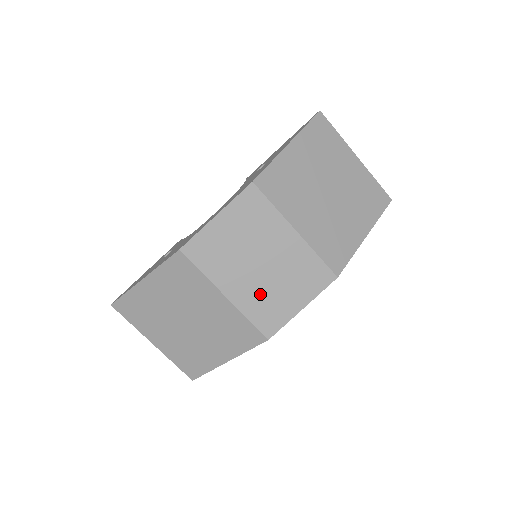
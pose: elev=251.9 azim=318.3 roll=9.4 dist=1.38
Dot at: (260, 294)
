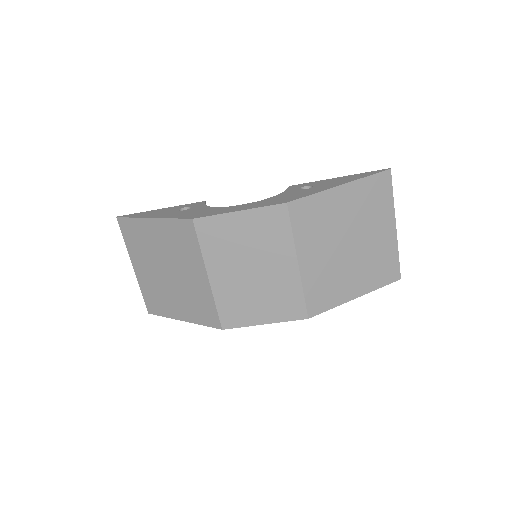
Dot at: (237, 292)
